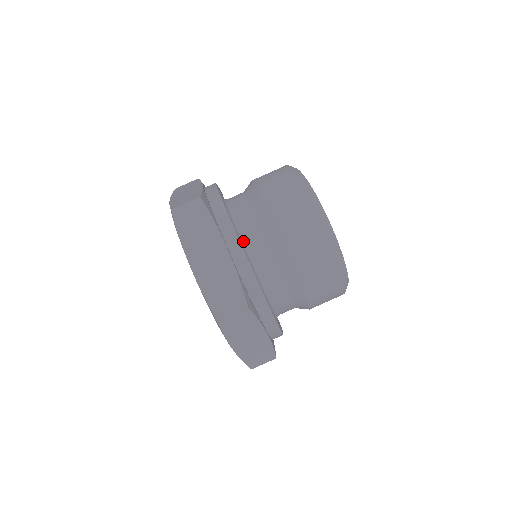
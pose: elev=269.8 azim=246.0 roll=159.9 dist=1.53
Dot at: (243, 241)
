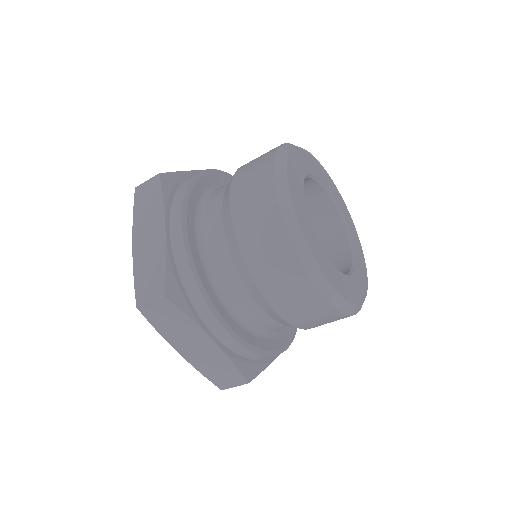
Dot at: (278, 330)
